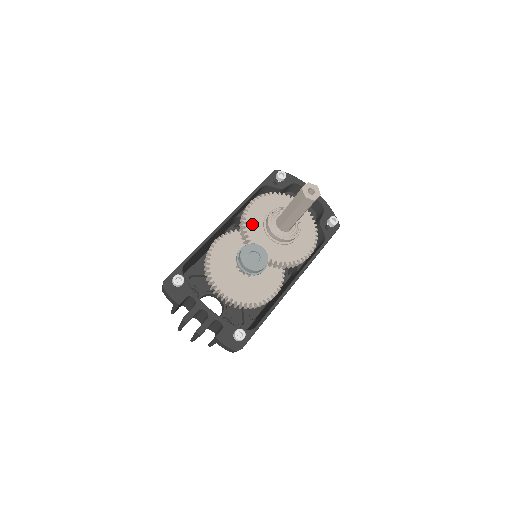
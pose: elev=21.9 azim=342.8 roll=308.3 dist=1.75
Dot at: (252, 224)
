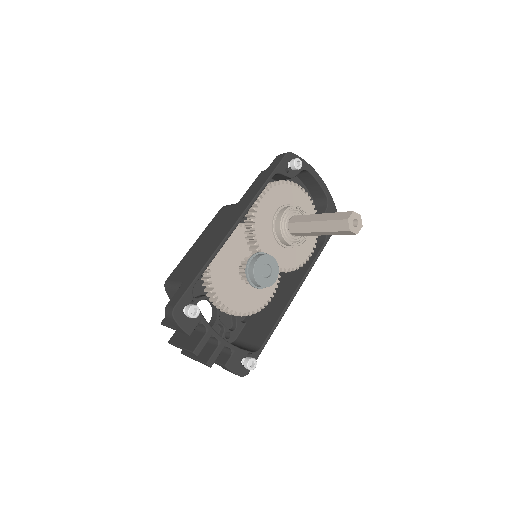
Dot at: (261, 224)
